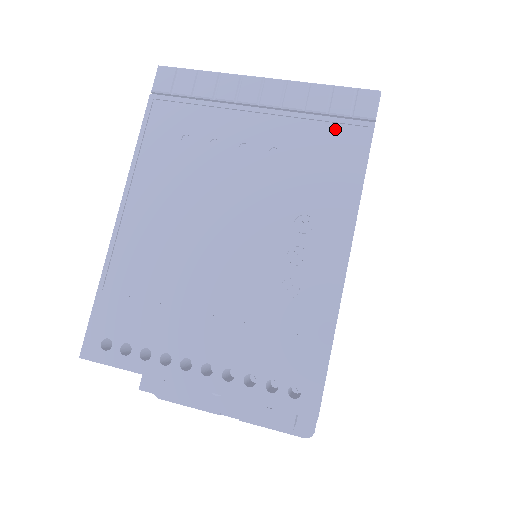
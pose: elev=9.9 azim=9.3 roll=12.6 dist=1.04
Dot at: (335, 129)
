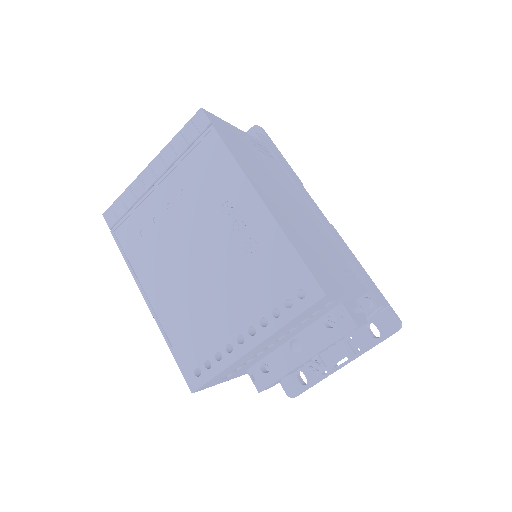
Dot at: (198, 149)
